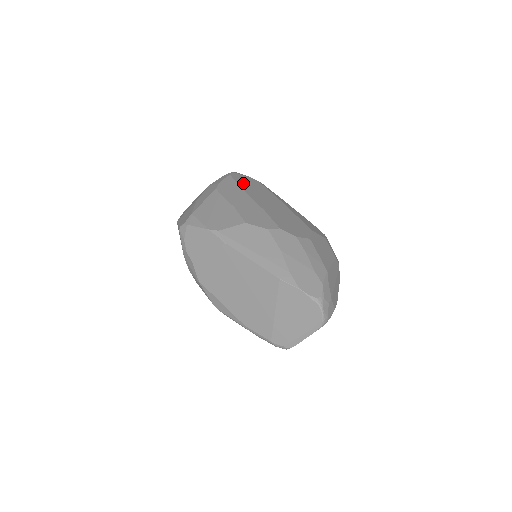
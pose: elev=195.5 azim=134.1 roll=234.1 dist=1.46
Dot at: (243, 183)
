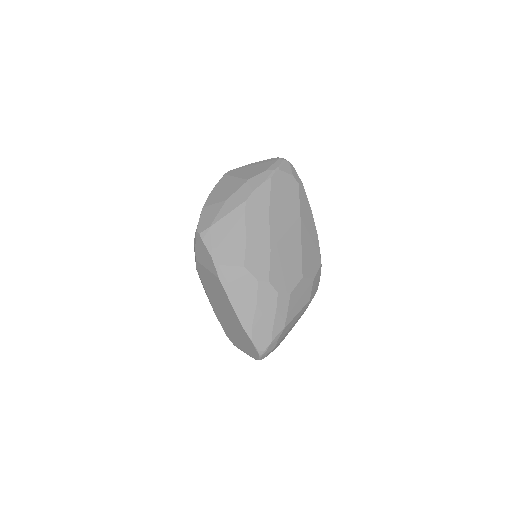
Dot at: (277, 194)
